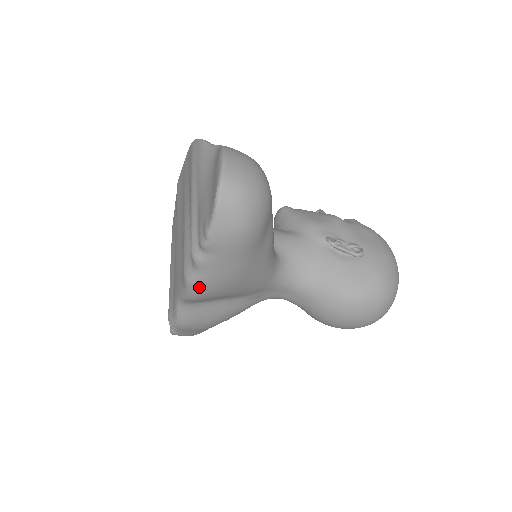
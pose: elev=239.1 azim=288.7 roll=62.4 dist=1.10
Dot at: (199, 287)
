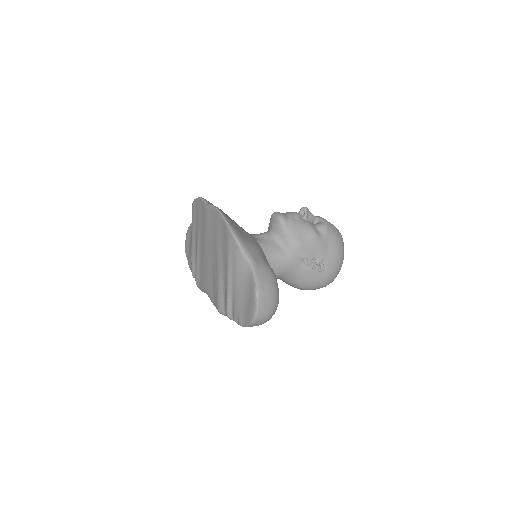
Dot at: occluded
